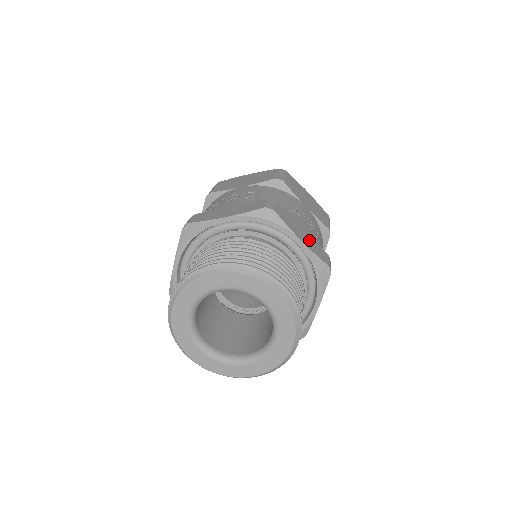
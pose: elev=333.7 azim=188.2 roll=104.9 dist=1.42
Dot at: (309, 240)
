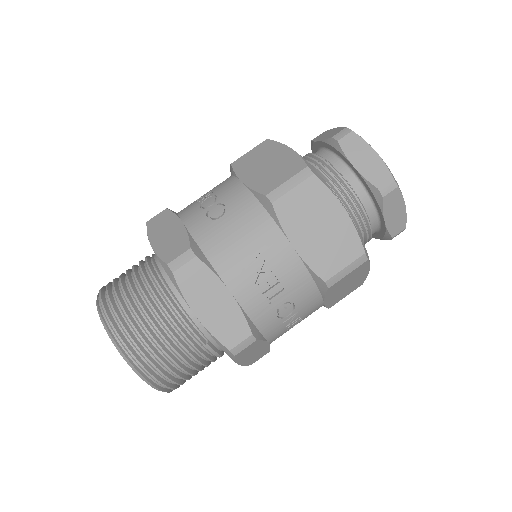
Dot at: (221, 312)
